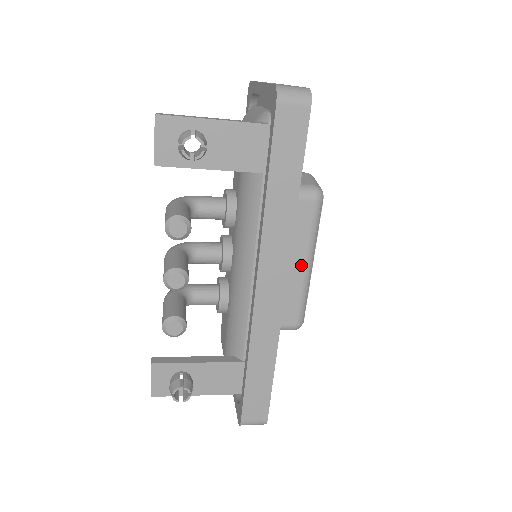
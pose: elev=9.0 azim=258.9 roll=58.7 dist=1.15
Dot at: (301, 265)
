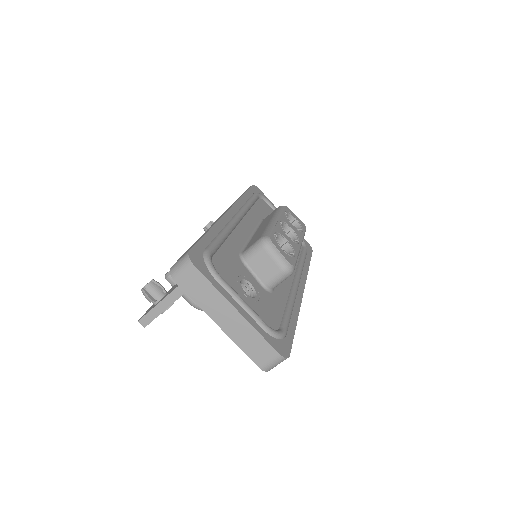
Dot at: (267, 223)
